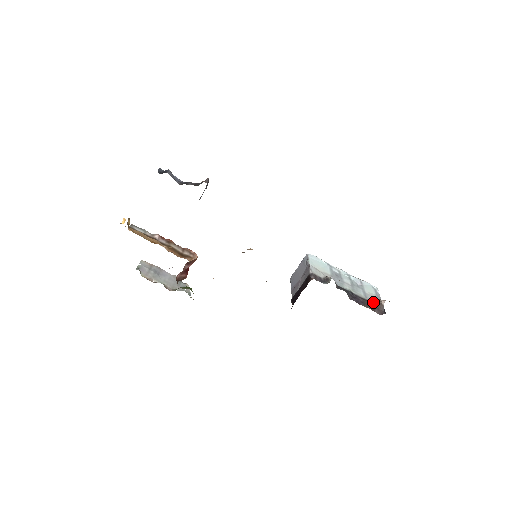
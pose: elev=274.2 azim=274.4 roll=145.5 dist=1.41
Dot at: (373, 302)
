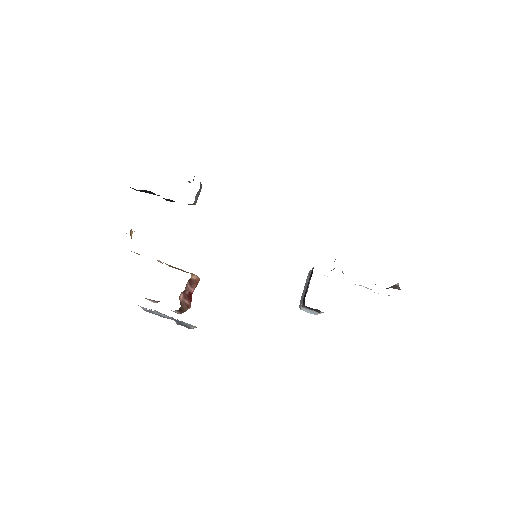
Dot at: (387, 288)
